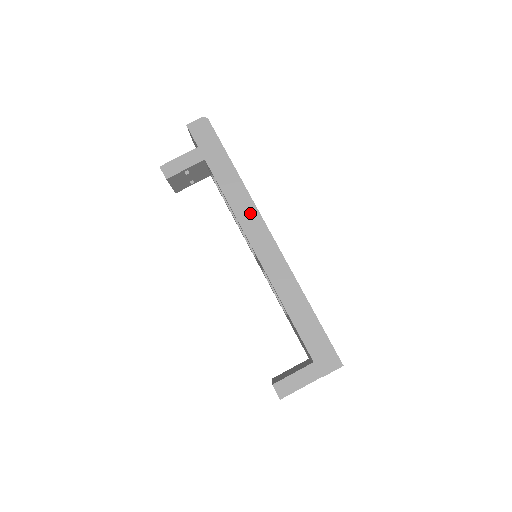
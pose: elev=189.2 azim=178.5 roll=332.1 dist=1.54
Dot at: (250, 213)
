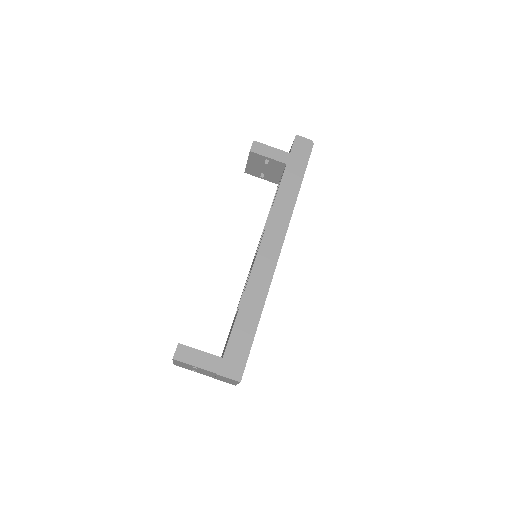
Dot at: (282, 222)
